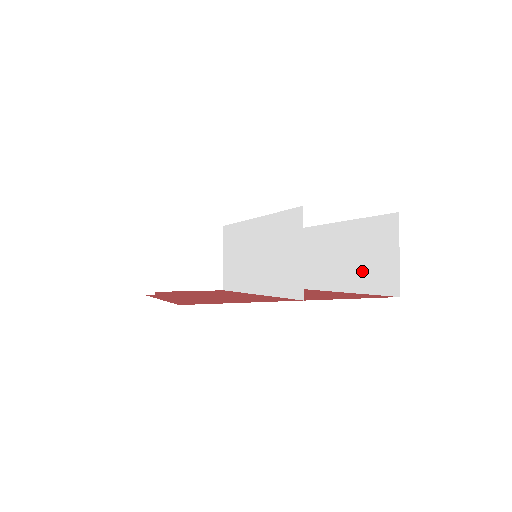
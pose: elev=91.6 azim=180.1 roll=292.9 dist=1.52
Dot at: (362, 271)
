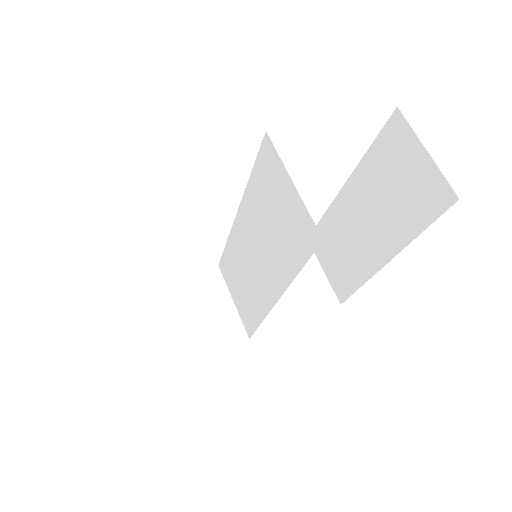
Dot at: (397, 214)
